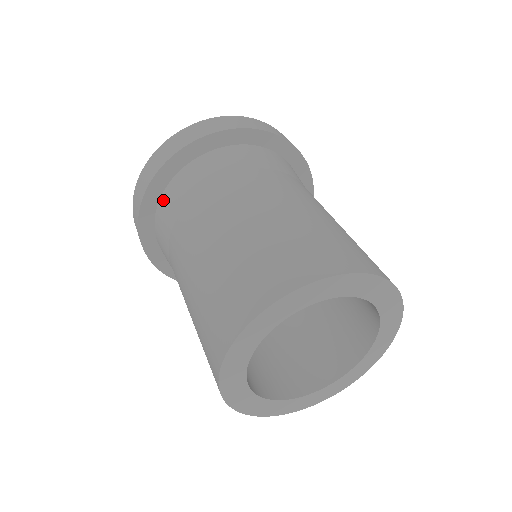
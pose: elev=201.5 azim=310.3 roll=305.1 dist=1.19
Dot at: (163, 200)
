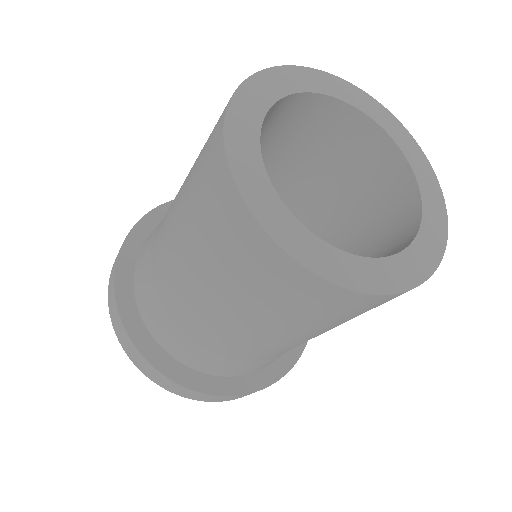
Dot at: (140, 253)
